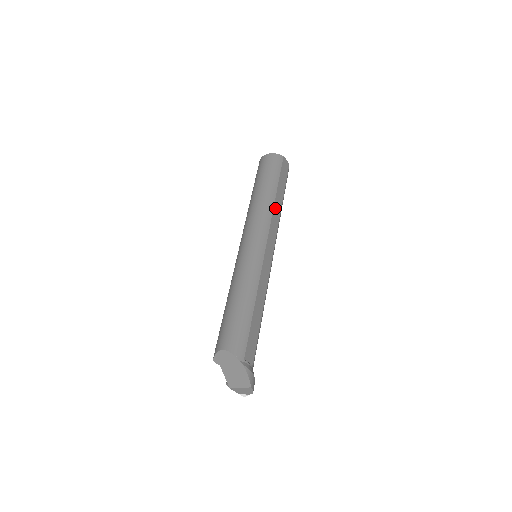
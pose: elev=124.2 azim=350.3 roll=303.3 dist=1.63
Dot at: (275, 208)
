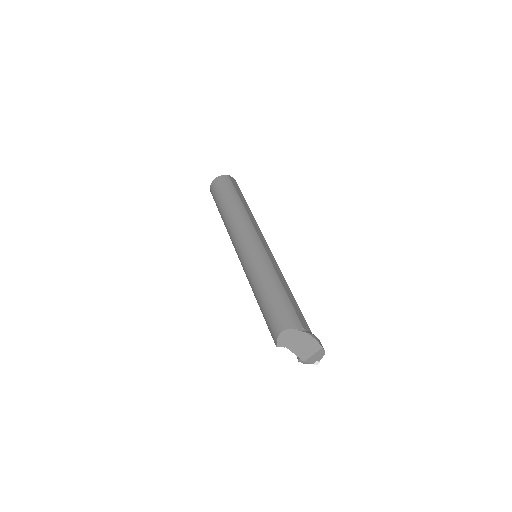
Dot at: (248, 213)
